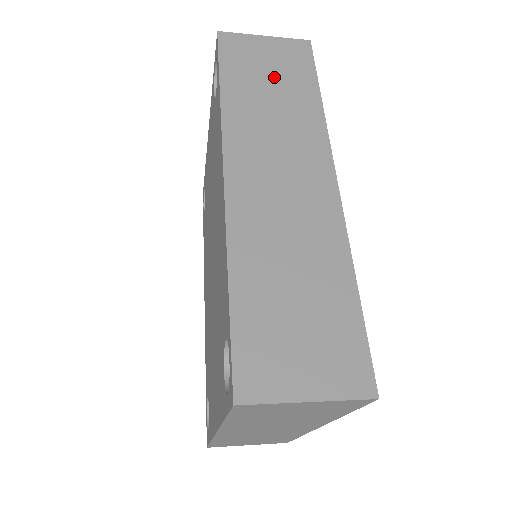
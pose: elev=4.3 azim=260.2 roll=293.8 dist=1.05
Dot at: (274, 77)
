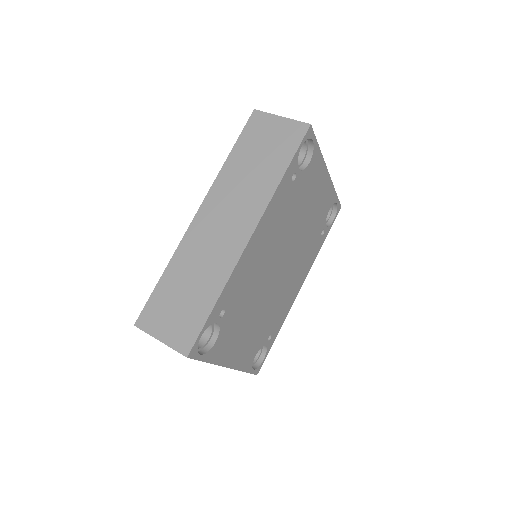
Dot at: (265, 152)
